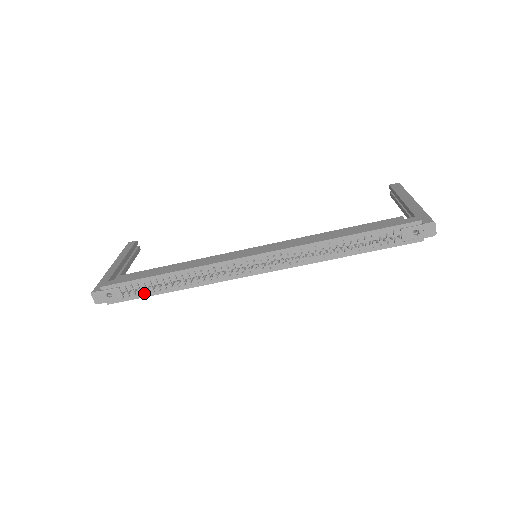
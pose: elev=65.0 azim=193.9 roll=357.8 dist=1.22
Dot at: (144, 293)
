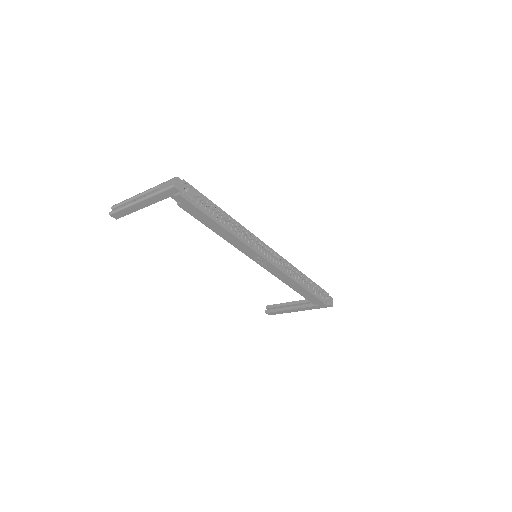
Dot at: (206, 211)
